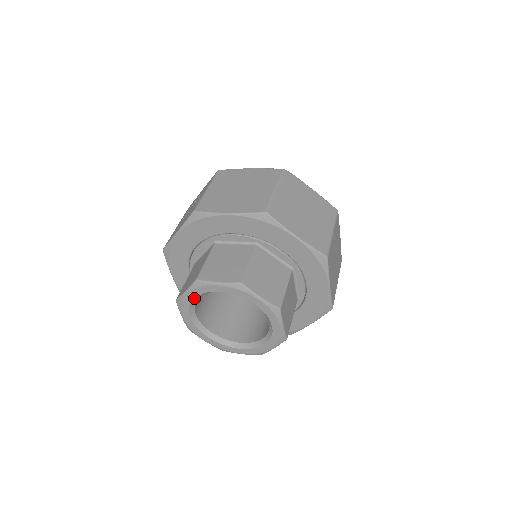
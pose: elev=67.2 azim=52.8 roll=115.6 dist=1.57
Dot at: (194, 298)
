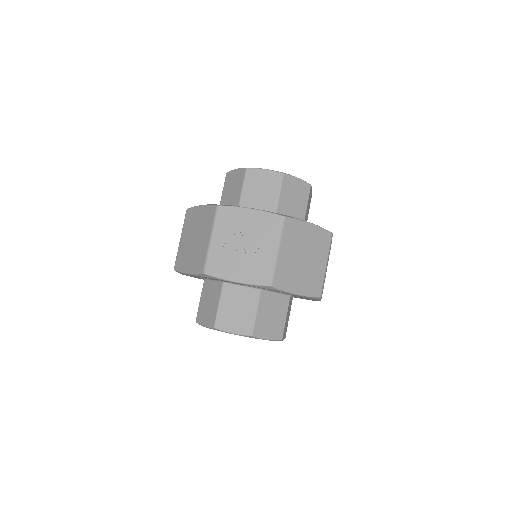
Dot at: occluded
